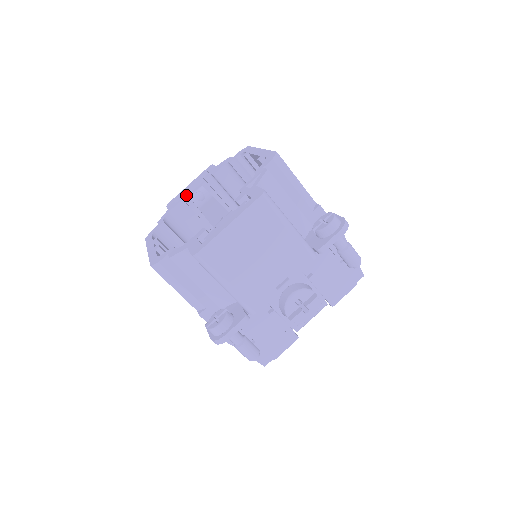
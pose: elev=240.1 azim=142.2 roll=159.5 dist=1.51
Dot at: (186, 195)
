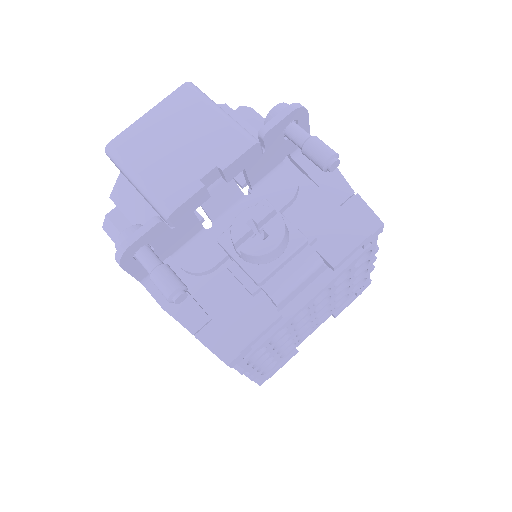
Dot at: occluded
